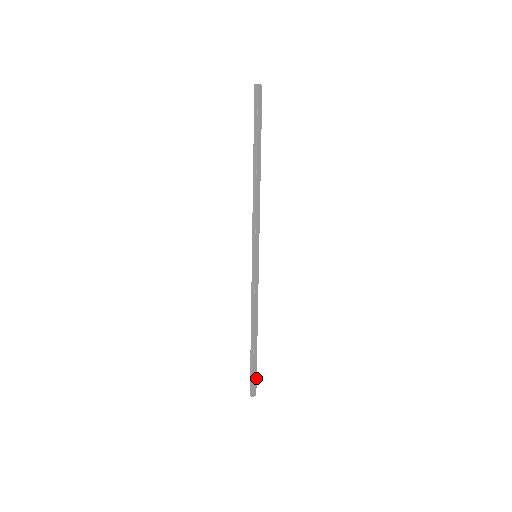
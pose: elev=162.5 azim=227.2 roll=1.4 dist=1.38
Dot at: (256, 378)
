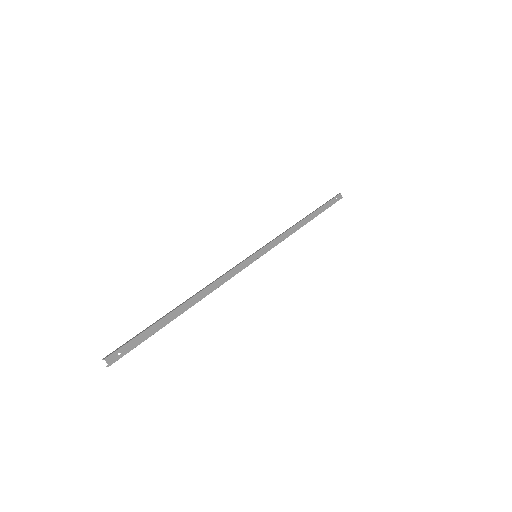
Dot at: (135, 347)
